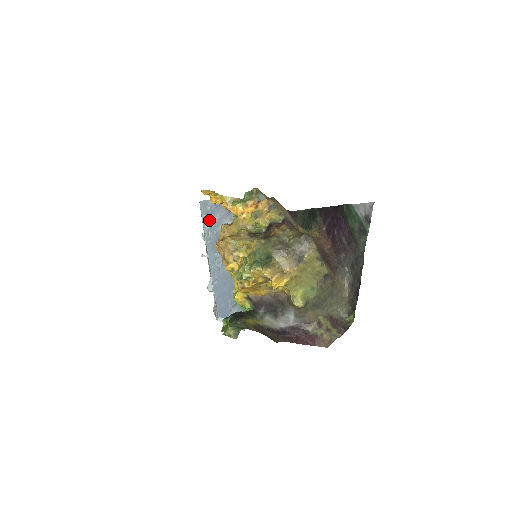
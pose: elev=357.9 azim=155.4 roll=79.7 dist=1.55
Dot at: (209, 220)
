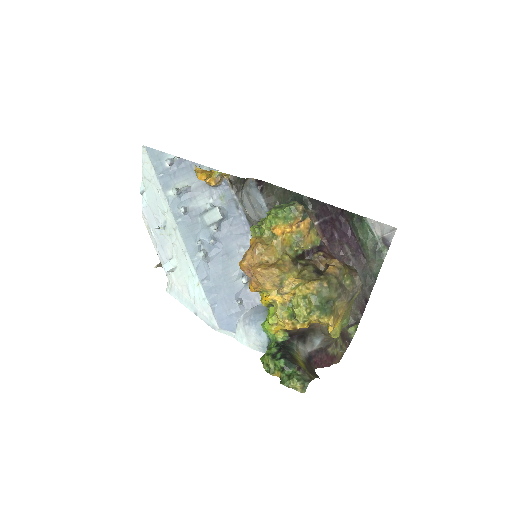
Dot at: (178, 190)
